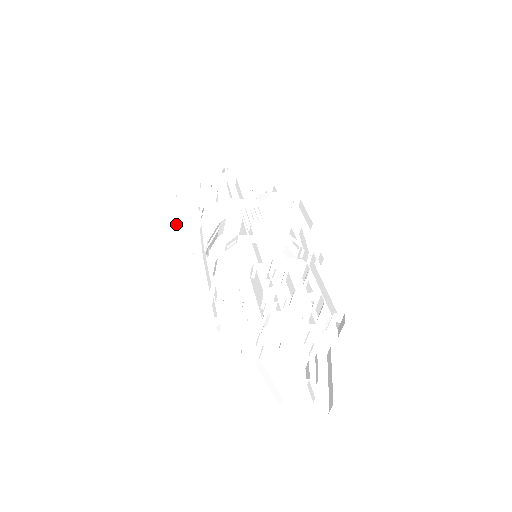
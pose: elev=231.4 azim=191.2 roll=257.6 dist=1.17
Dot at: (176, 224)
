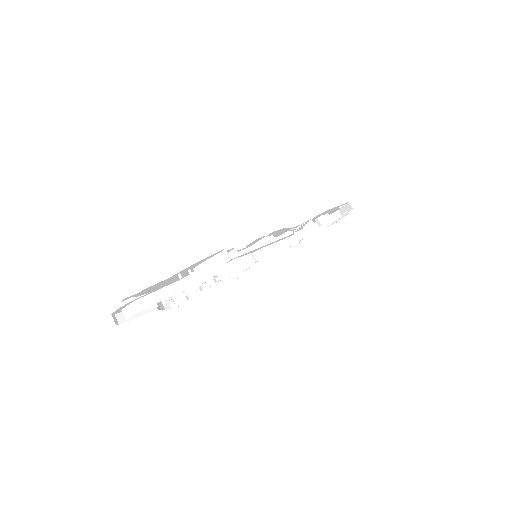
Dot at: occluded
